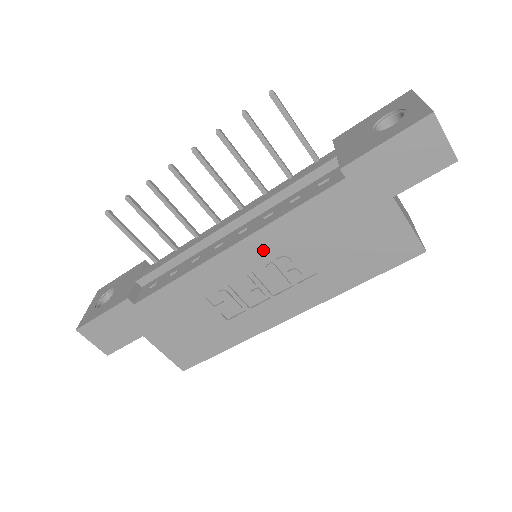
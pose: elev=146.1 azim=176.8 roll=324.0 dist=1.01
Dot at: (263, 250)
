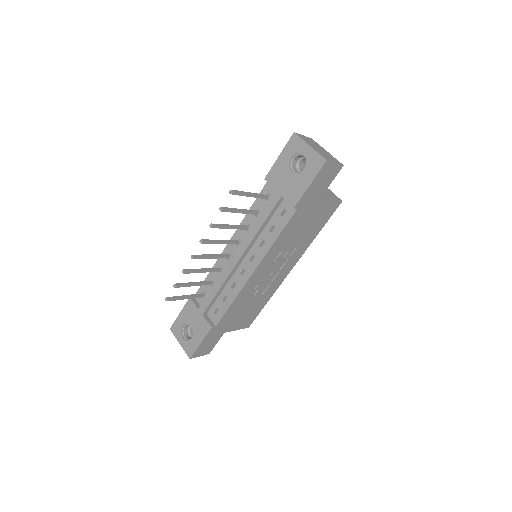
Dot at: (270, 260)
